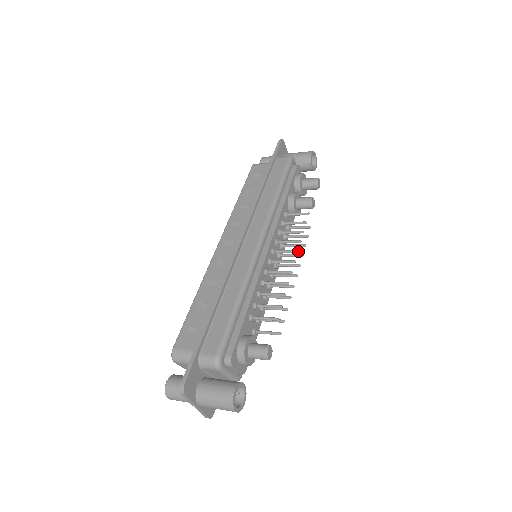
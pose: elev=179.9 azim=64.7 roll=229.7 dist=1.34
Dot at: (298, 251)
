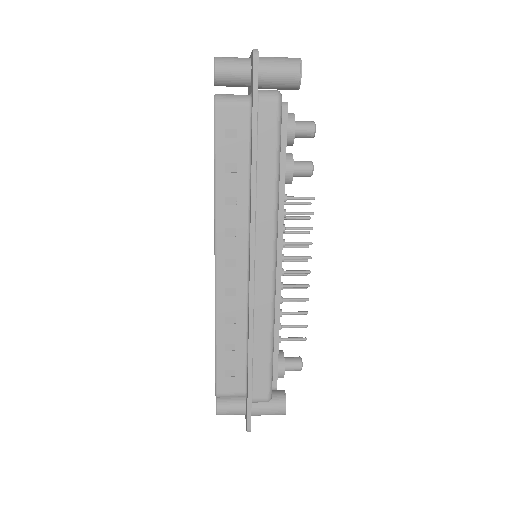
Dot at: (311, 258)
